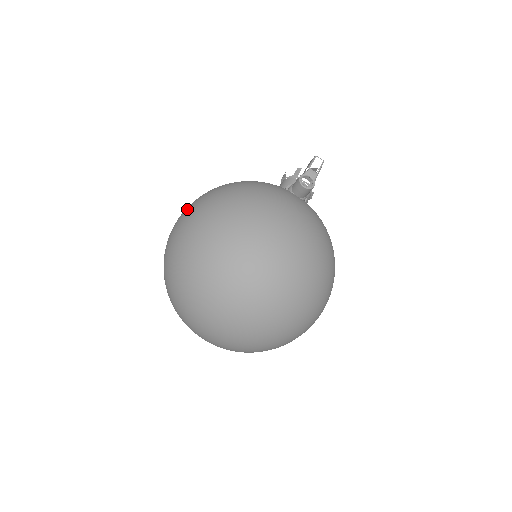
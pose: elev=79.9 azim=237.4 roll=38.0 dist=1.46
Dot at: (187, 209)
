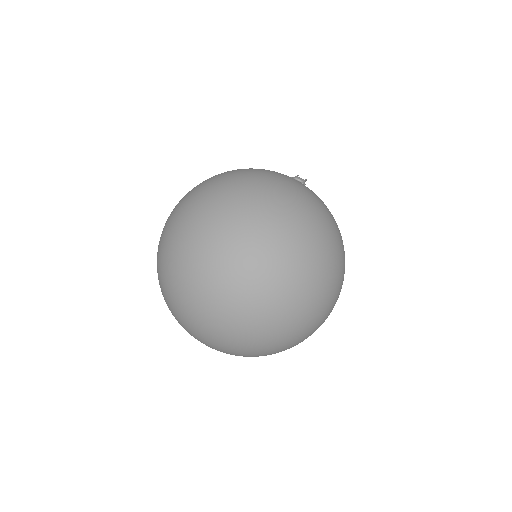
Dot at: occluded
